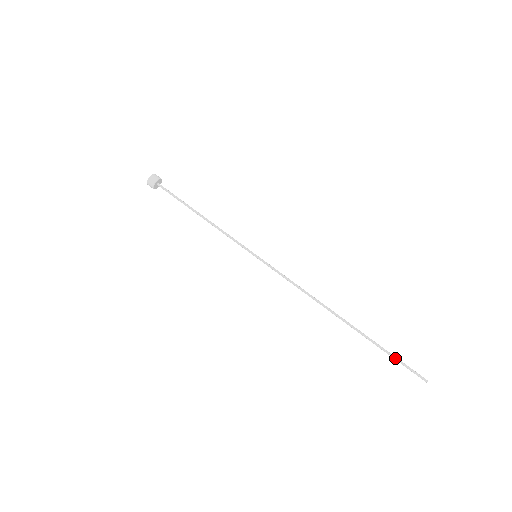
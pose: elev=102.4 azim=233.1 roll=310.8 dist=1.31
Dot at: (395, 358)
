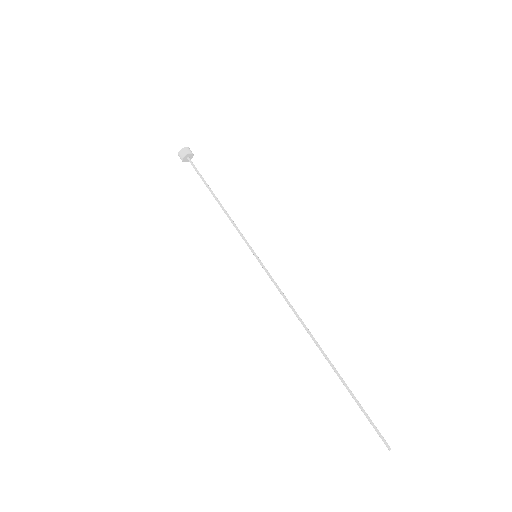
Dot at: (364, 410)
